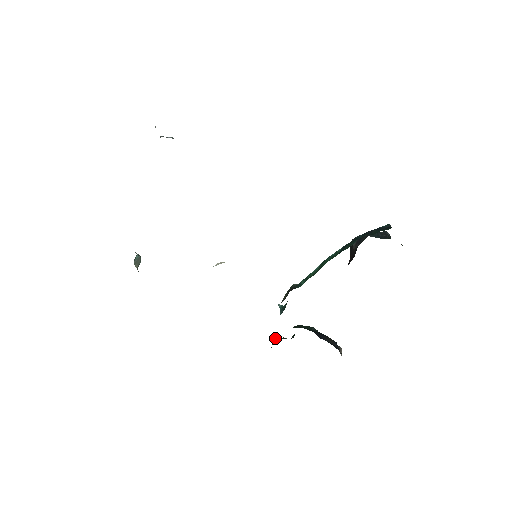
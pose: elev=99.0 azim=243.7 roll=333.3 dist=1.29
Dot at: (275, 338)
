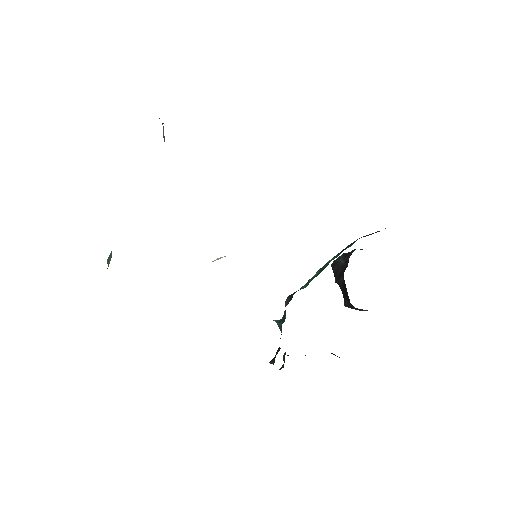
Dot at: (273, 358)
